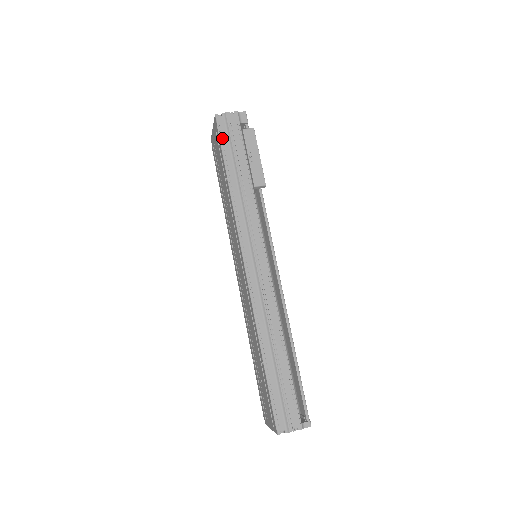
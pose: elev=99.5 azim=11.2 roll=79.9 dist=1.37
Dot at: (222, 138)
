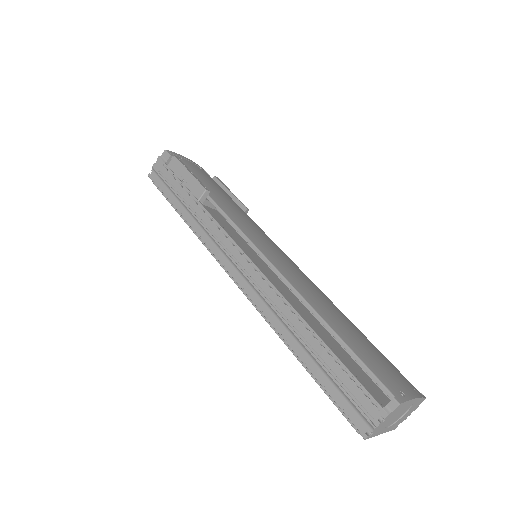
Dot at: (160, 188)
